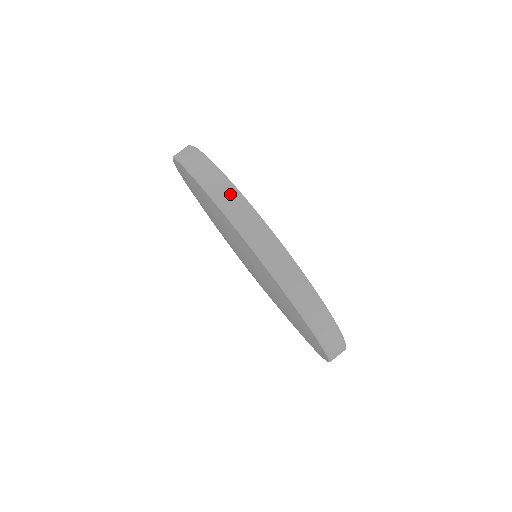
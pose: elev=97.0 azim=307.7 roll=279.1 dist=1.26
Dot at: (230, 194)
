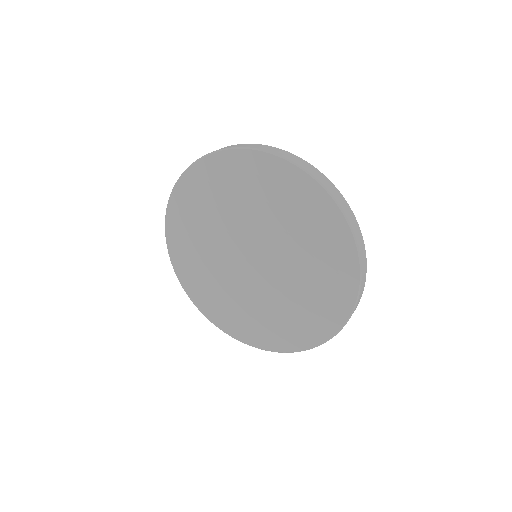
Dot at: (259, 145)
